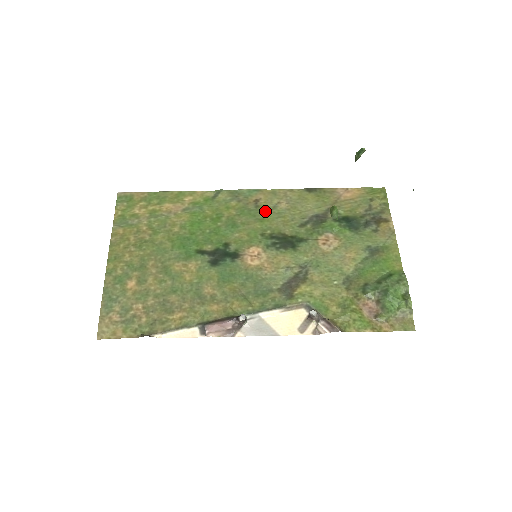
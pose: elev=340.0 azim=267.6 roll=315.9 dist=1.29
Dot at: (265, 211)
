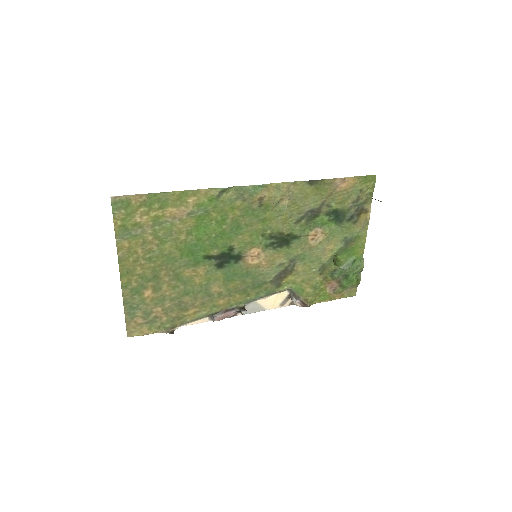
Dot at: (268, 210)
